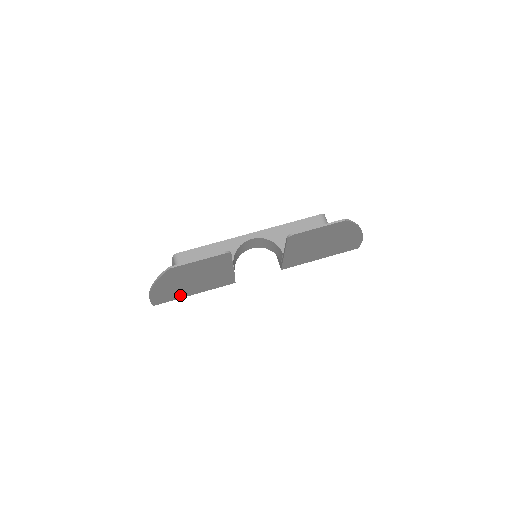
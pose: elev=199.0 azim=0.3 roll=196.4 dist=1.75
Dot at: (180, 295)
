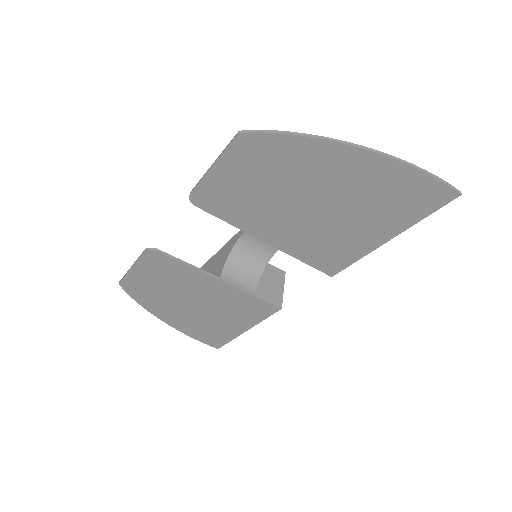
Dot at: (225, 331)
